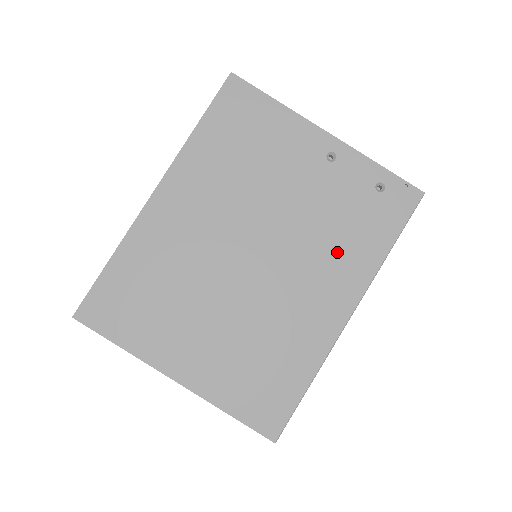
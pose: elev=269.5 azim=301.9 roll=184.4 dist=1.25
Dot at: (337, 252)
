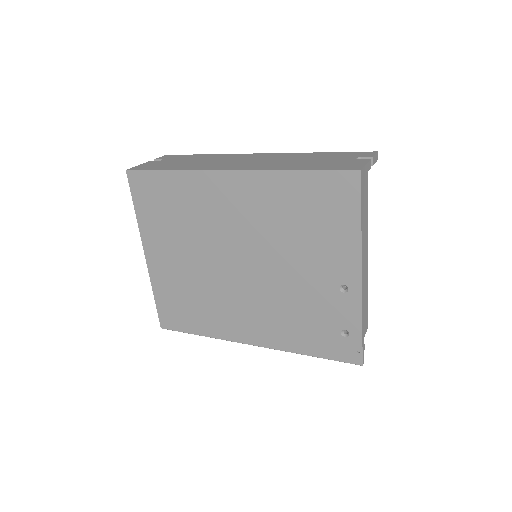
Dot at: (281, 321)
